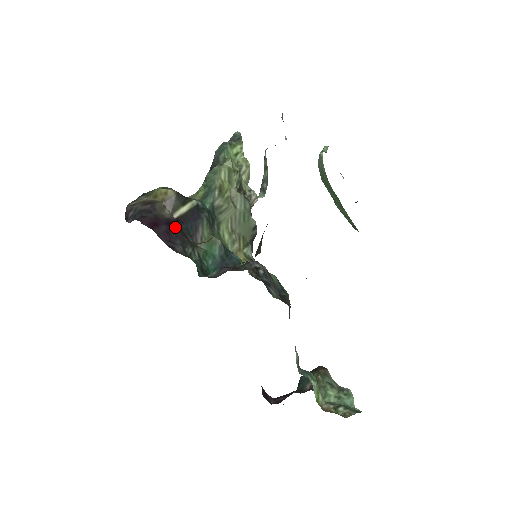
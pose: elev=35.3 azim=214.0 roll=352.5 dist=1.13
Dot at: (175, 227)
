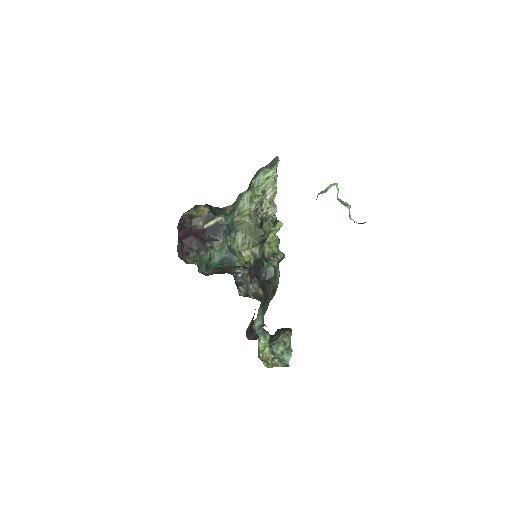
Dot at: (200, 236)
